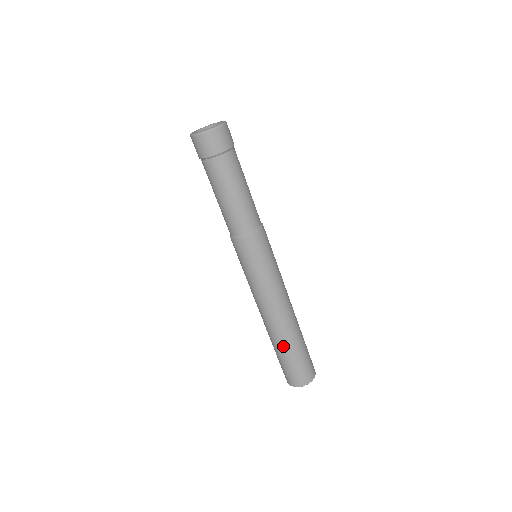
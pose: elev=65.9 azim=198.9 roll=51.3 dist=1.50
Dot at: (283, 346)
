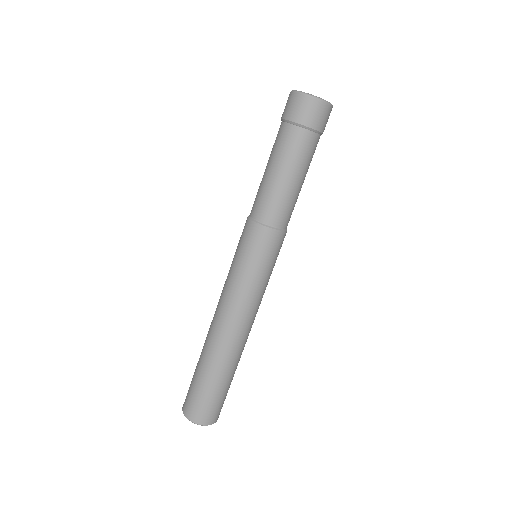
Dot at: (231, 370)
